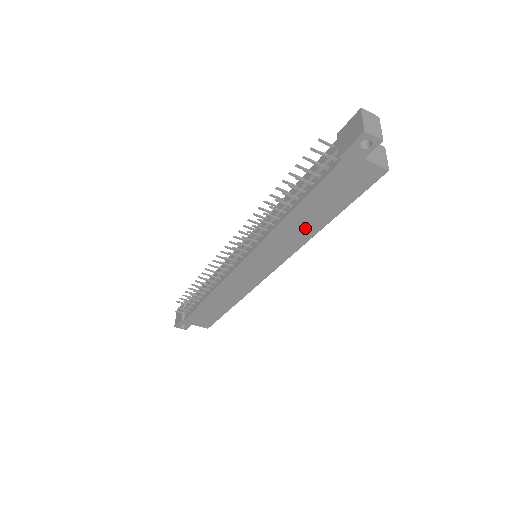
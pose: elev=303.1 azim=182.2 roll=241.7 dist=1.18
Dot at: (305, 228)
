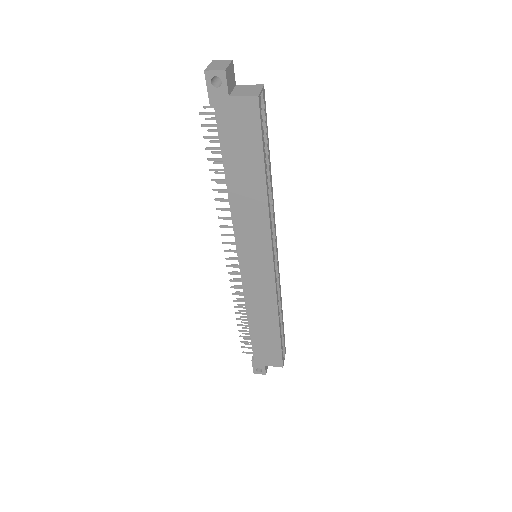
Dot at: (253, 198)
